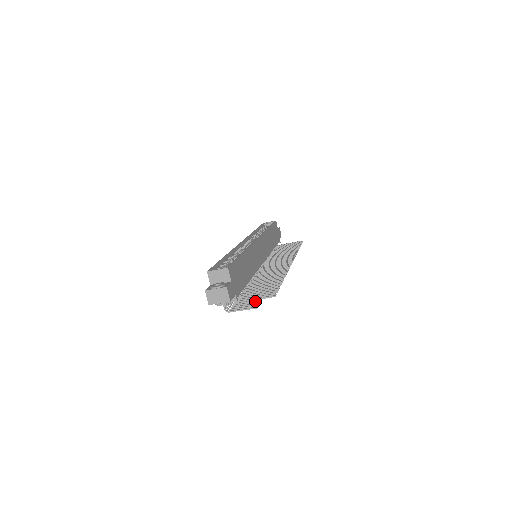
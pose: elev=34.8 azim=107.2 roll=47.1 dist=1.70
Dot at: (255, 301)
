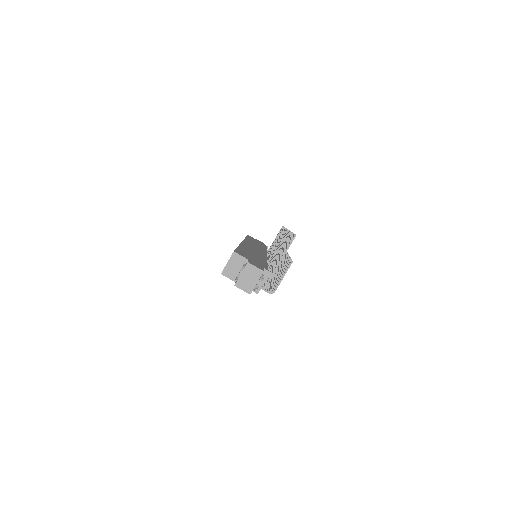
Dot at: occluded
